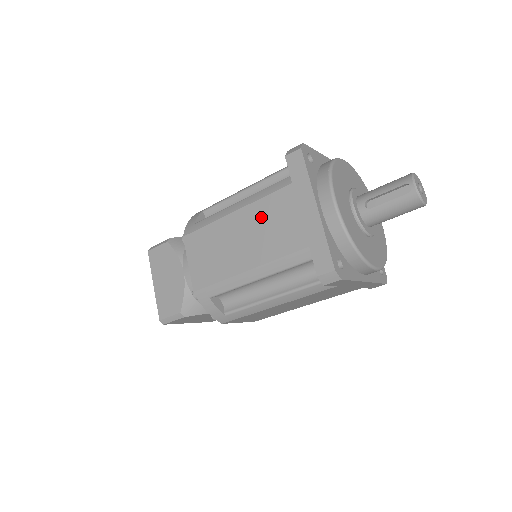
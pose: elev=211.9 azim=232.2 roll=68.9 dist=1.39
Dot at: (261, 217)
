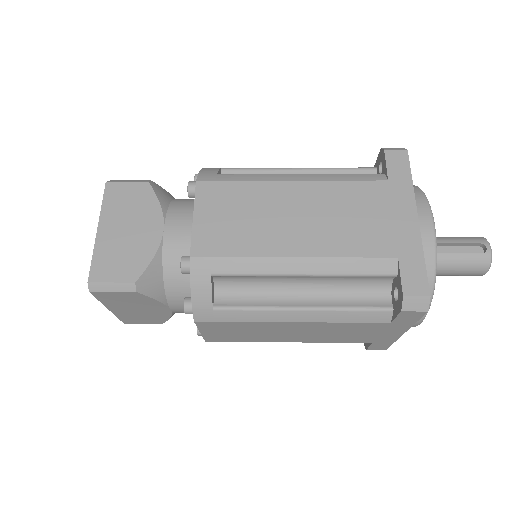
Dot at: (334, 201)
